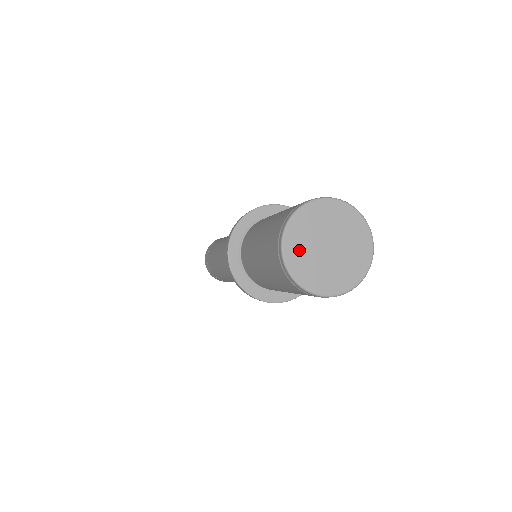
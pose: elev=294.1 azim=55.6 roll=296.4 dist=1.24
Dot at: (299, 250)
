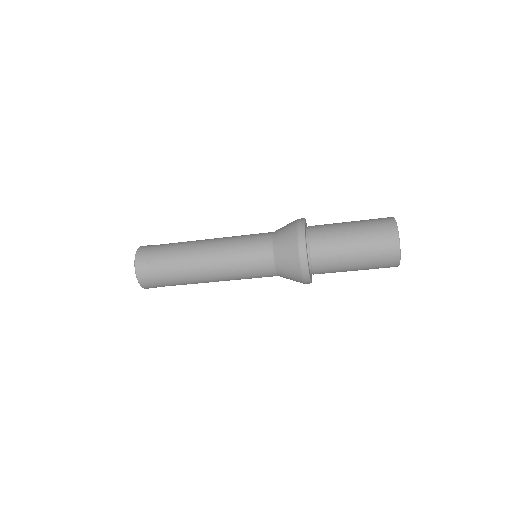
Dot at: occluded
